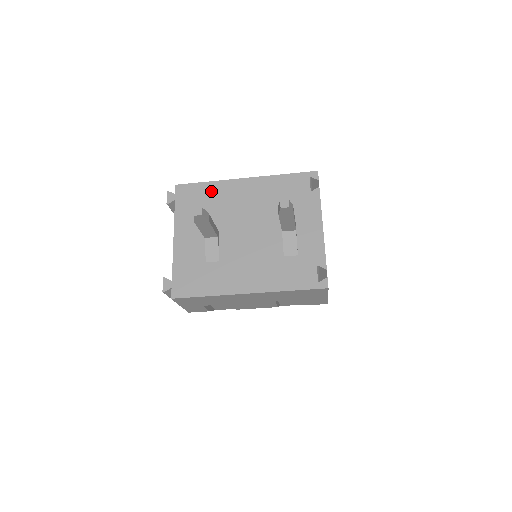
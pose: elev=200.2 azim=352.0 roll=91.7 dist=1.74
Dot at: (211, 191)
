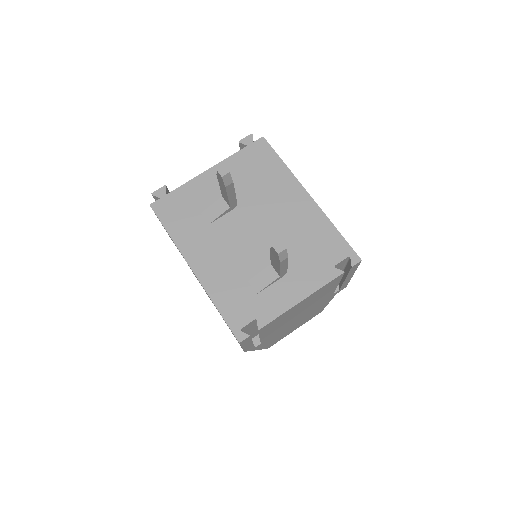
Dot at: (276, 172)
